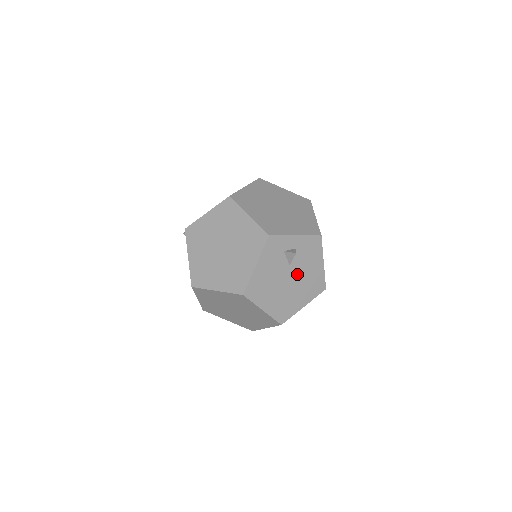
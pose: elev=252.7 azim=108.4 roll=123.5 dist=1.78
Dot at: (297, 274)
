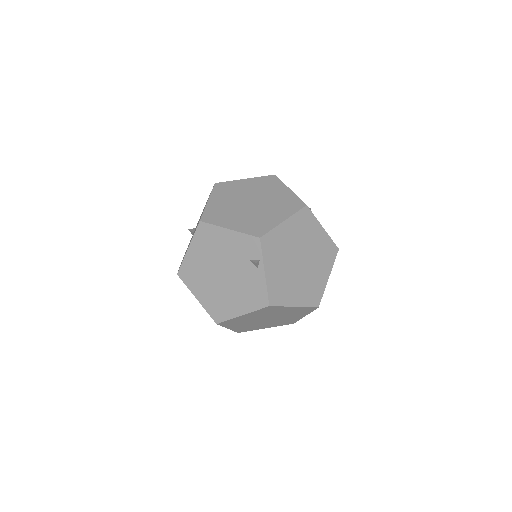
Dot at: occluded
